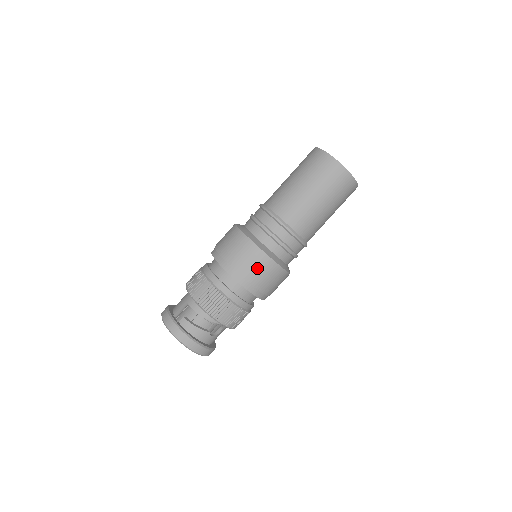
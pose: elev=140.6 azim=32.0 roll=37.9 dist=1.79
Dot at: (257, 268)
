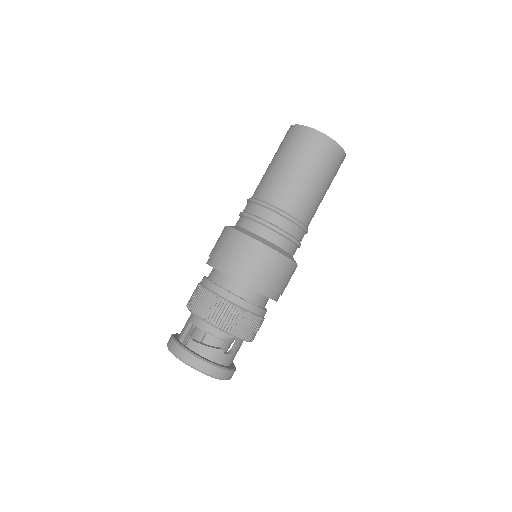
Dot at: (257, 261)
